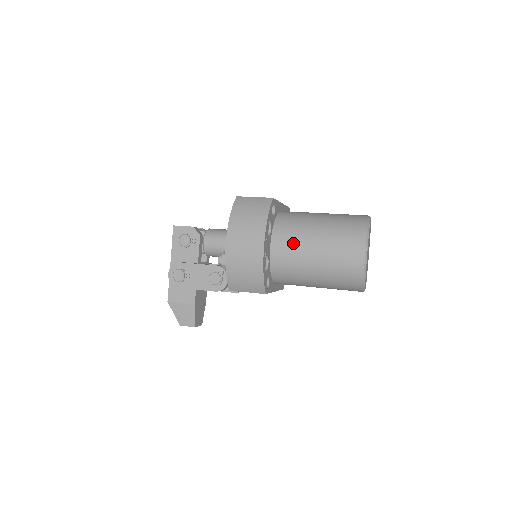
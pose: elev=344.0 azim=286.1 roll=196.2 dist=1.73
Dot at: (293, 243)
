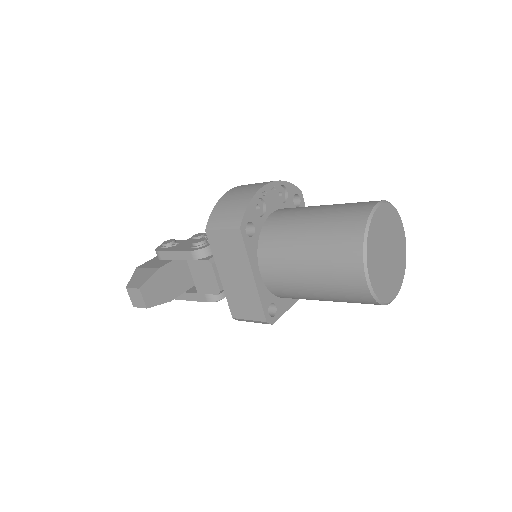
Dot at: (300, 208)
